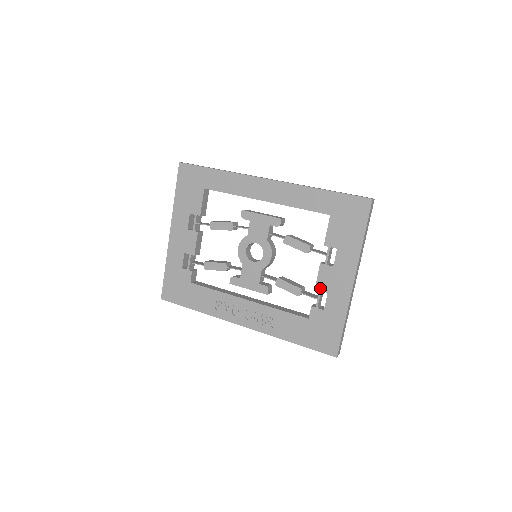
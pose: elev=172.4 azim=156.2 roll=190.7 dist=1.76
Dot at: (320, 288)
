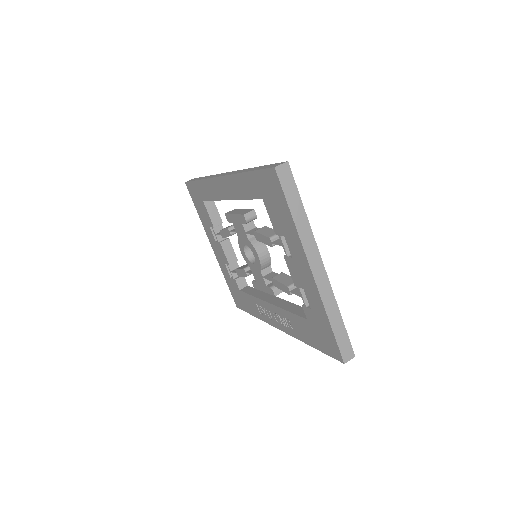
Dot at: (297, 284)
